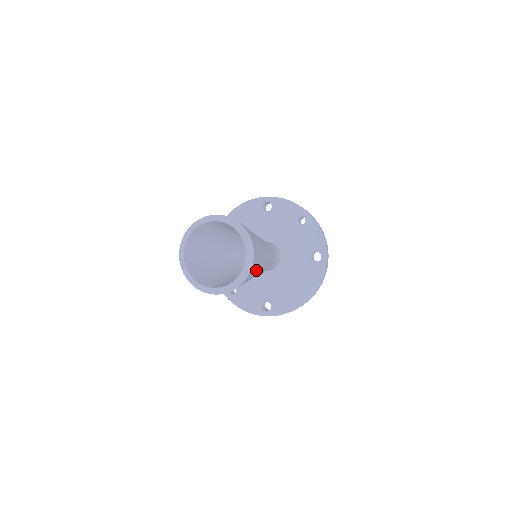
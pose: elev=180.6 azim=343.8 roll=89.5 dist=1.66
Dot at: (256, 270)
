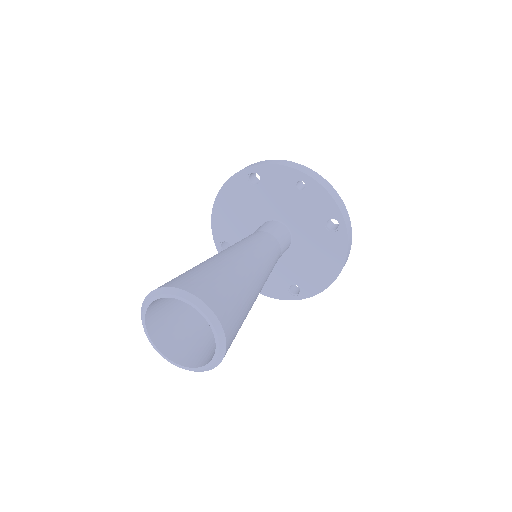
Dot at: (242, 318)
